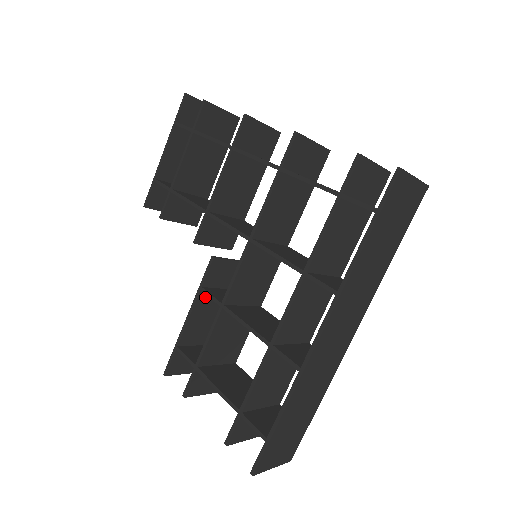
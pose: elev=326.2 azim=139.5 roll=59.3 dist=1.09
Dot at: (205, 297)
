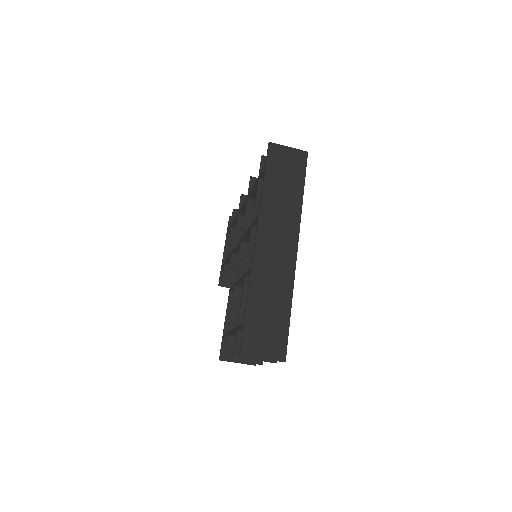
Dot at: occluded
